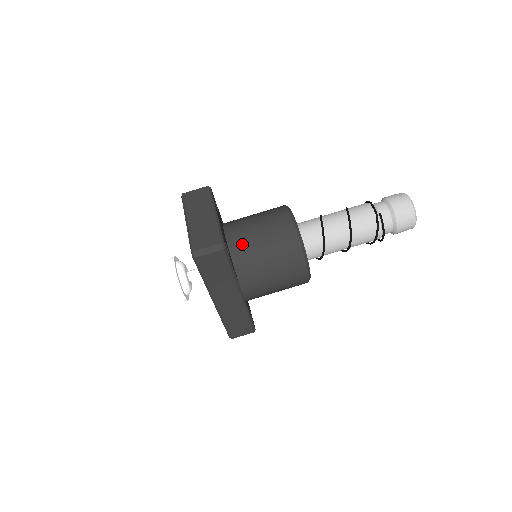
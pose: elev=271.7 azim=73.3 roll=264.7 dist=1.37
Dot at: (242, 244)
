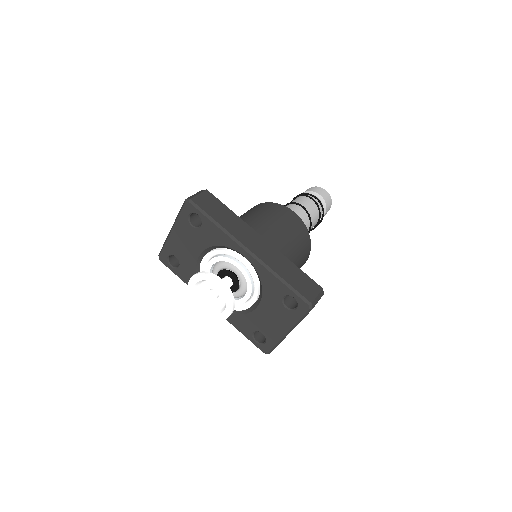
Dot at: occluded
